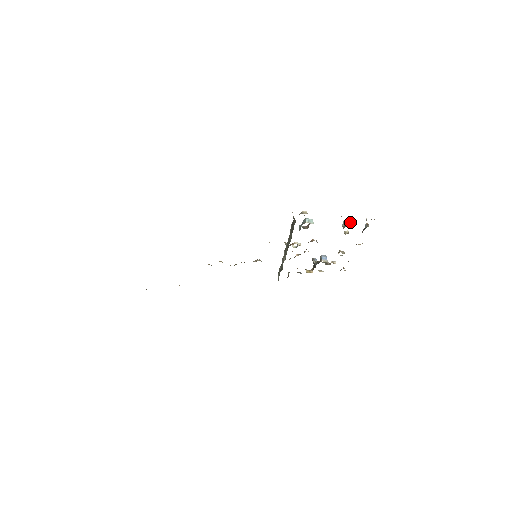
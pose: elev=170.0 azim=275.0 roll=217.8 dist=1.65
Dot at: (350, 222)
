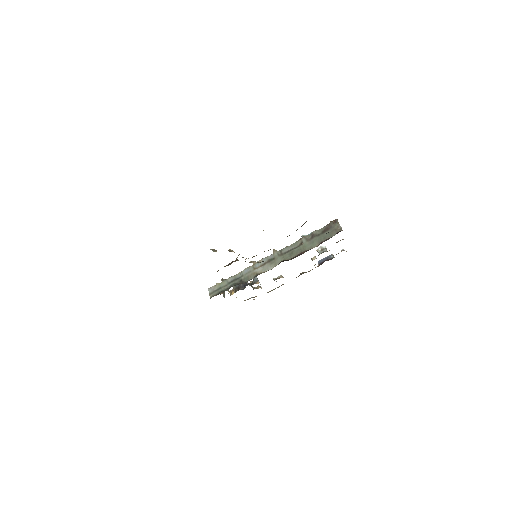
Dot at: (326, 248)
